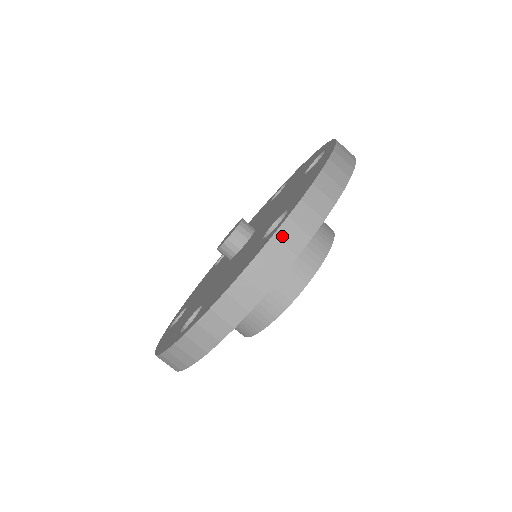
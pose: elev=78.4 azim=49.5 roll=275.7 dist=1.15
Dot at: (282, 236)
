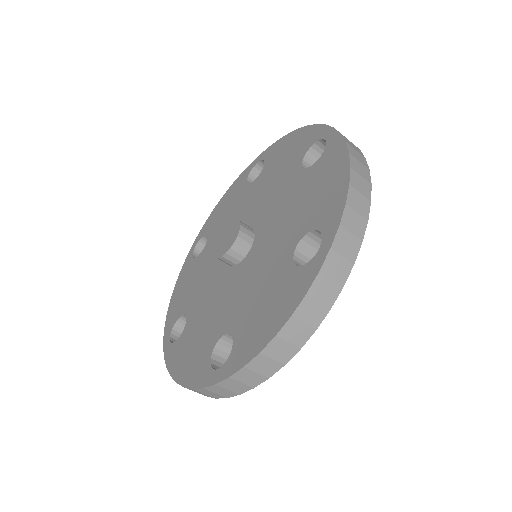
Dot at: (328, 269)
